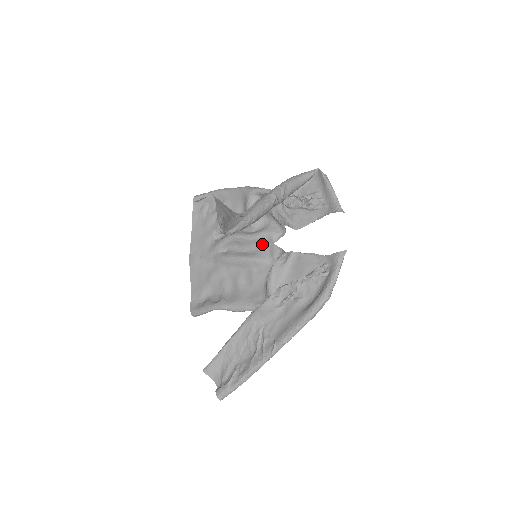
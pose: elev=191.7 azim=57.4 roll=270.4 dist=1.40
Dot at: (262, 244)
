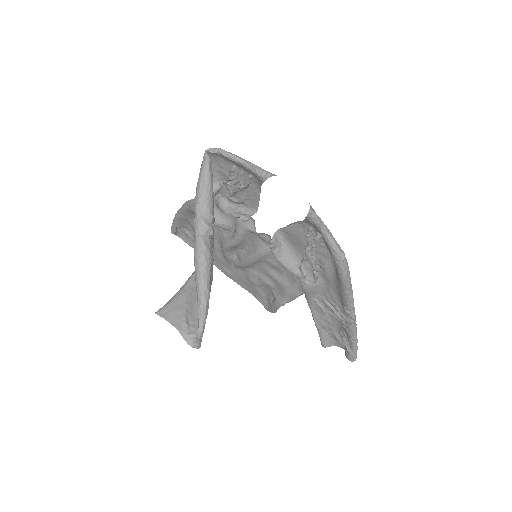
Dot at: (250, 237)
